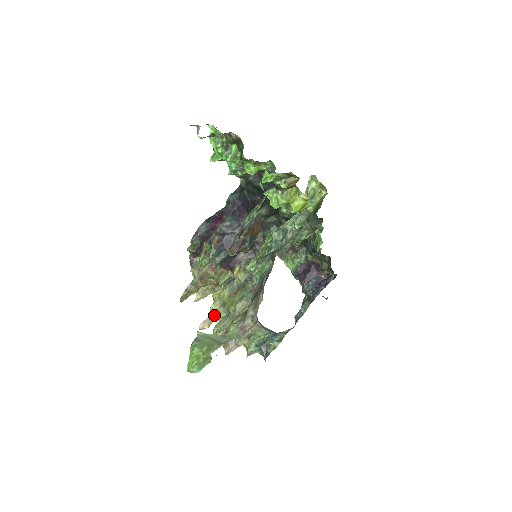
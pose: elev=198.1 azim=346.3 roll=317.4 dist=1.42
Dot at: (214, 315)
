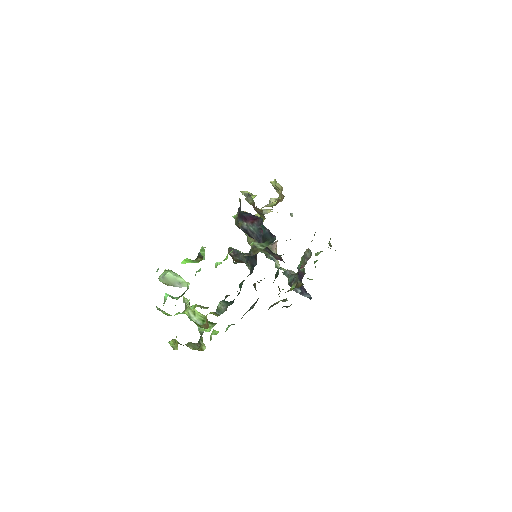
Dot at: occluded
